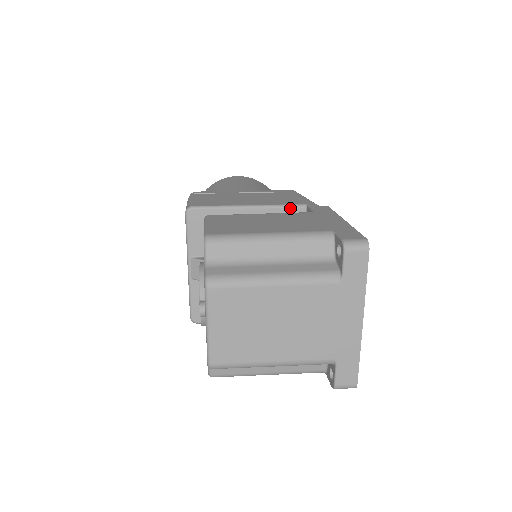
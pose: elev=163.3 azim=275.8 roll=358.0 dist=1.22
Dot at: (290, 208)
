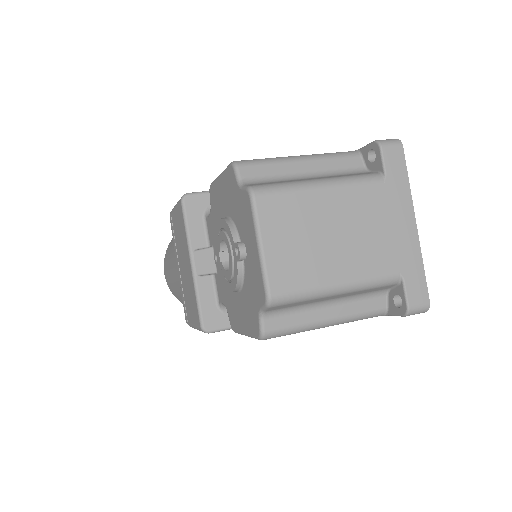
Dot at: occluded
